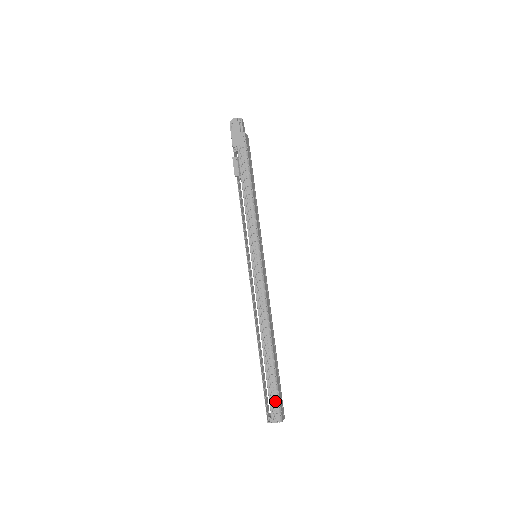
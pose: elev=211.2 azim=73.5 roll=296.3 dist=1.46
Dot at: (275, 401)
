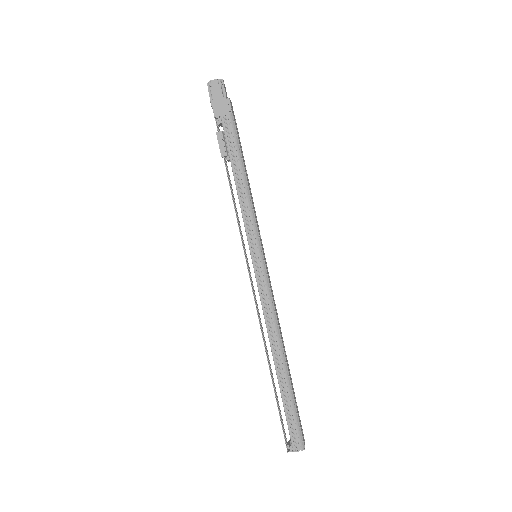
Dot at: (295, 427)
